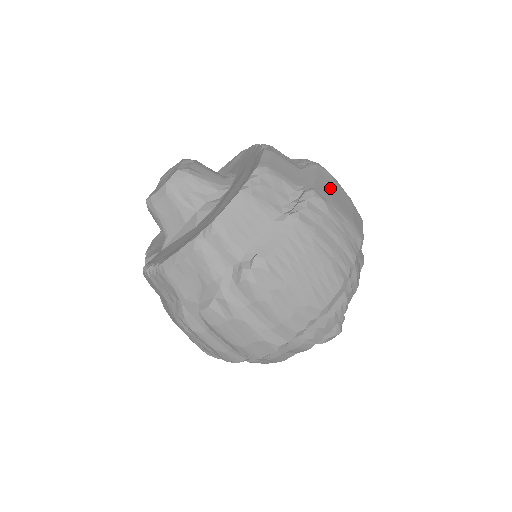
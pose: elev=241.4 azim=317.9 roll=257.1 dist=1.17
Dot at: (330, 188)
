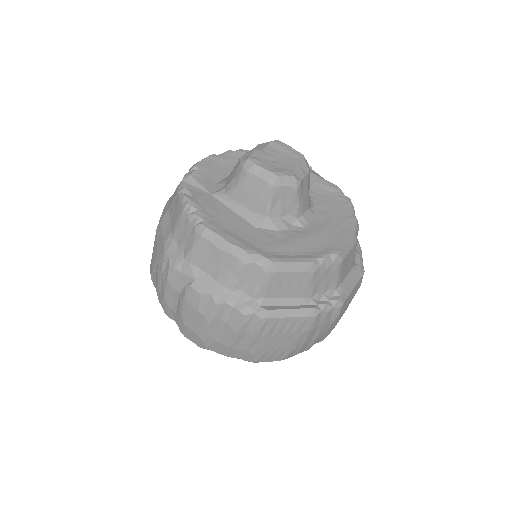
Dot at: (350, 300)
